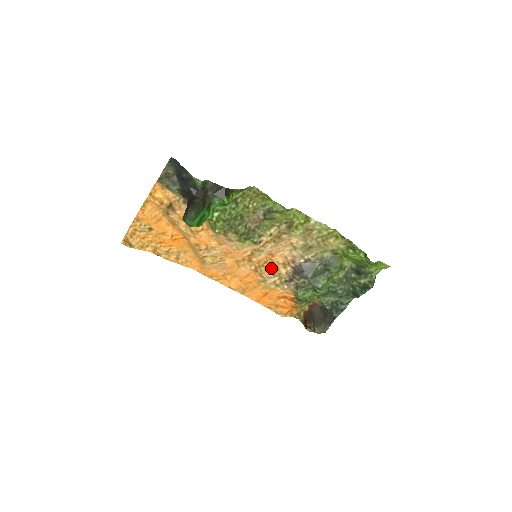
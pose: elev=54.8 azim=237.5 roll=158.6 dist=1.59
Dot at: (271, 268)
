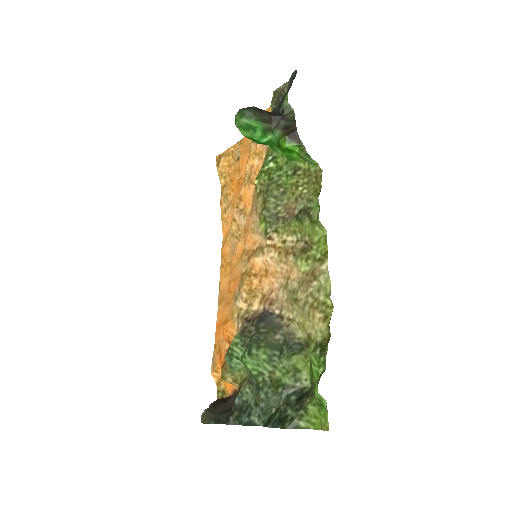
Dot at: (252, 287)
